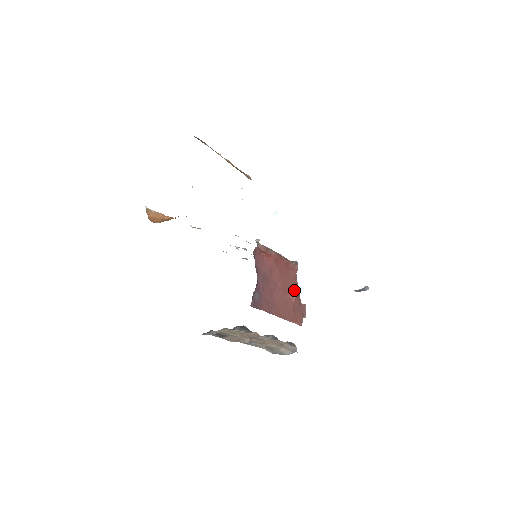
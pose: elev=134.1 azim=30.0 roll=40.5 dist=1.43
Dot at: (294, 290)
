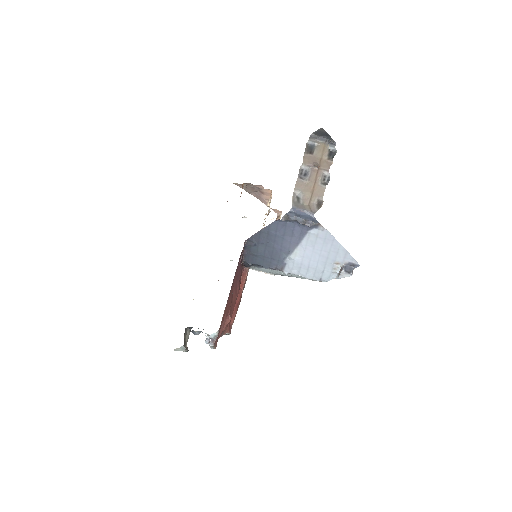
Dot at: occluded
